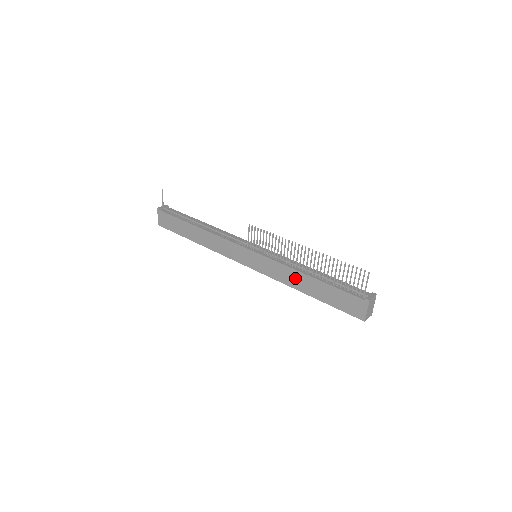
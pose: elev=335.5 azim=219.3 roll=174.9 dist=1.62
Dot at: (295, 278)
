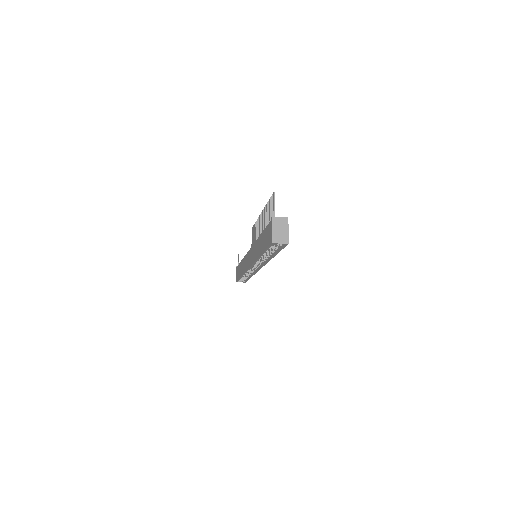
Dot at: (258, 247)
